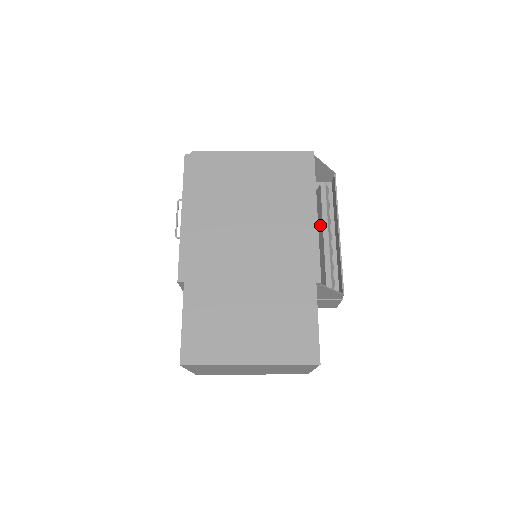
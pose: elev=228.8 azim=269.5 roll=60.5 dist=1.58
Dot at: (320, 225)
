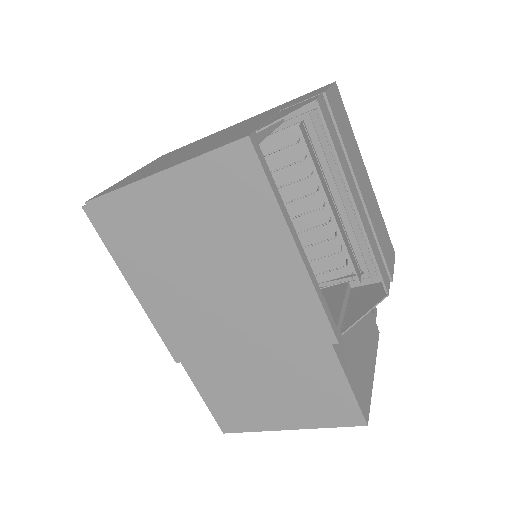
Dot at: occluded
